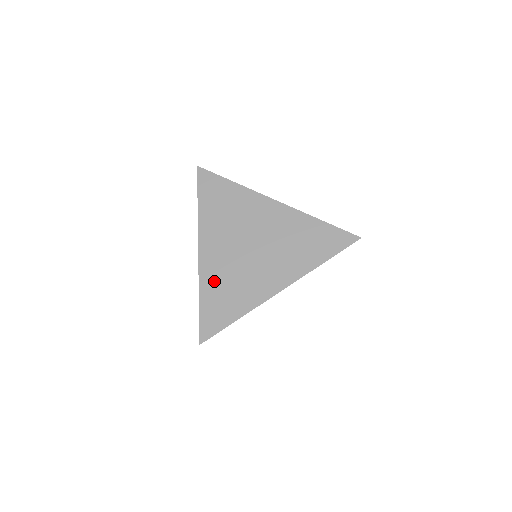
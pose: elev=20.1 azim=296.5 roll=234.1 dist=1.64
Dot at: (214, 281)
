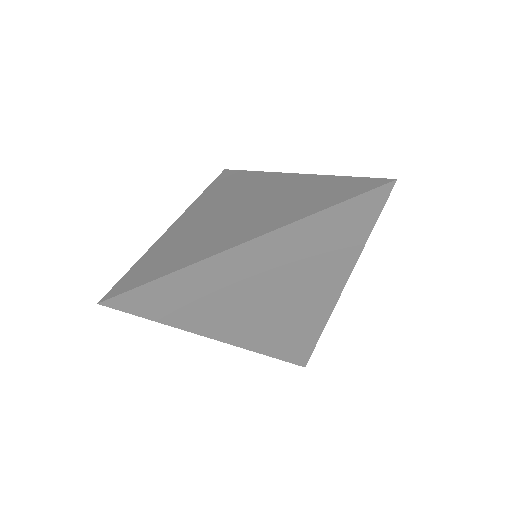
Dot at: (169, 243)
